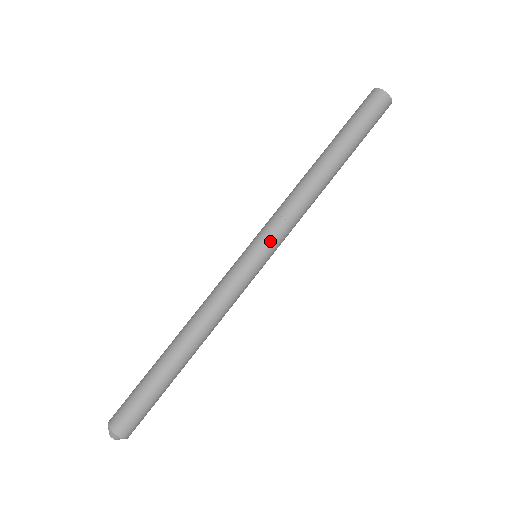
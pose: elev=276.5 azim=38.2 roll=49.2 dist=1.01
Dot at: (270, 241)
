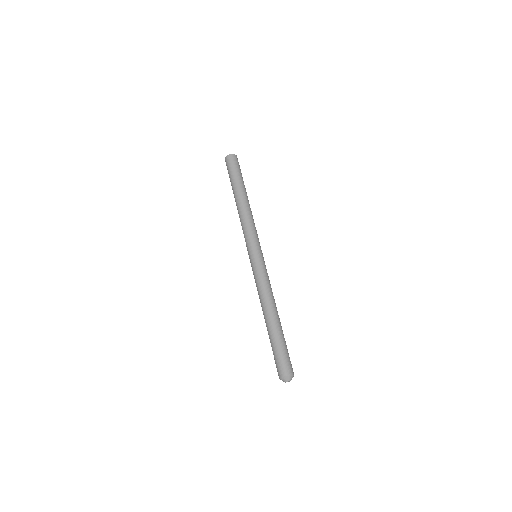
Dot at: (249, 246)
